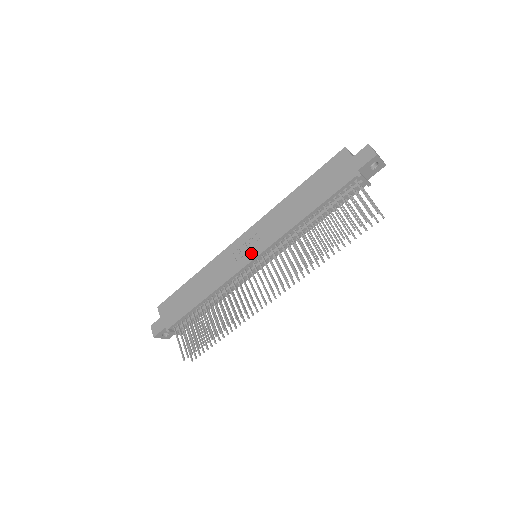
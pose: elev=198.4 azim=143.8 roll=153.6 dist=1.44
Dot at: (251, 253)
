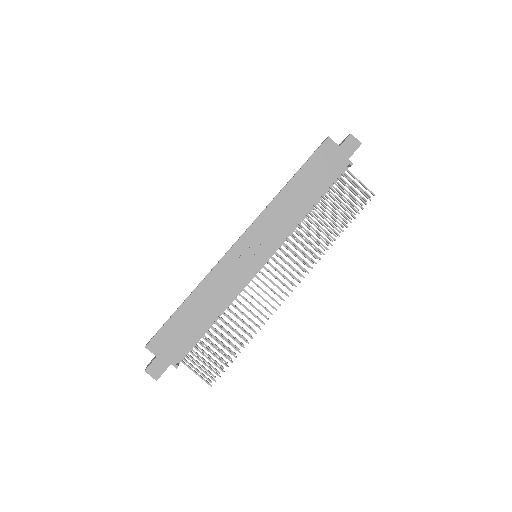
Dot at: (260, 256)
